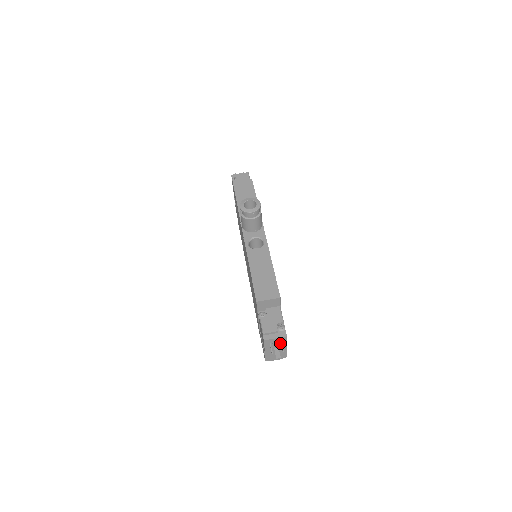
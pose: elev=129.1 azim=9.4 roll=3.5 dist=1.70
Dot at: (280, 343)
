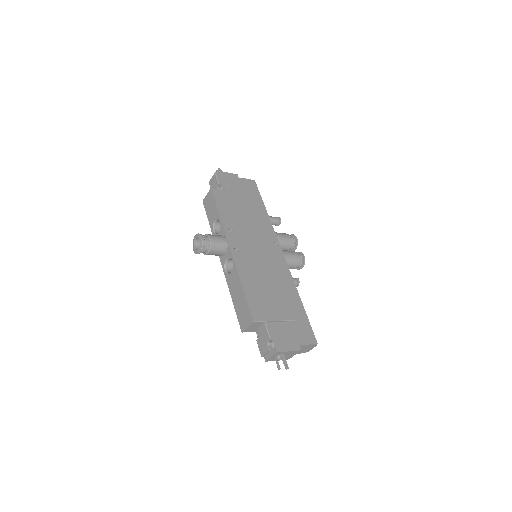
Dot at: (283, 354)
